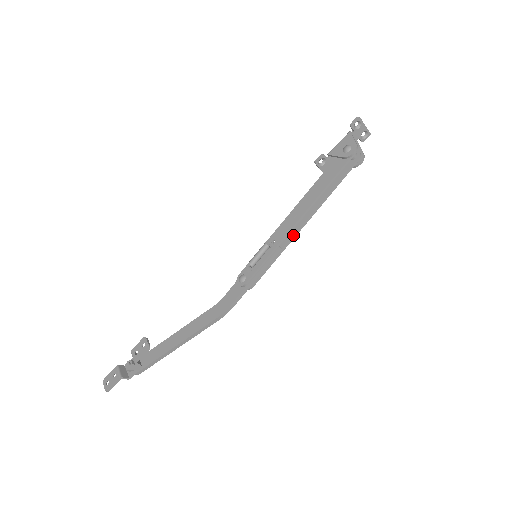
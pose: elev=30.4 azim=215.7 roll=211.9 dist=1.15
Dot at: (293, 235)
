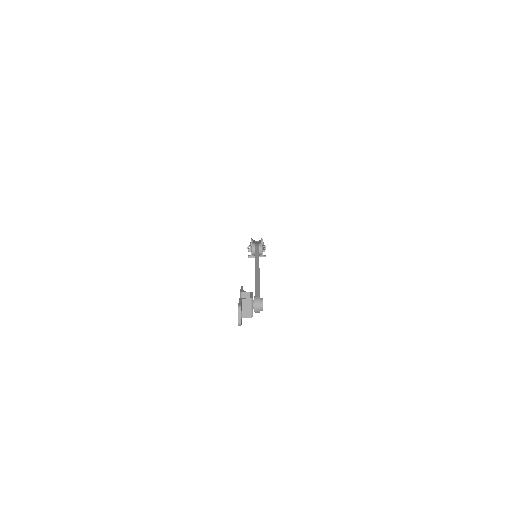
Dot at: occluded
